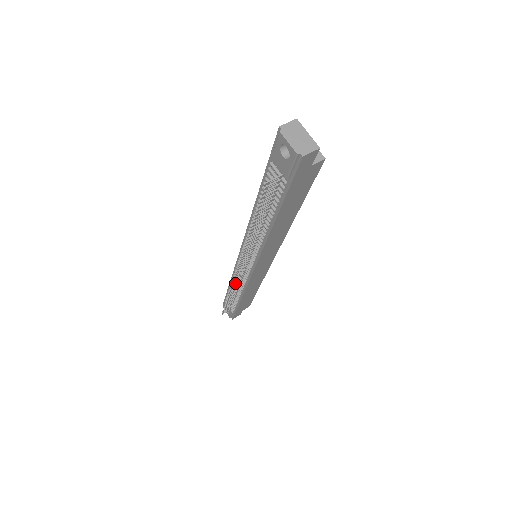
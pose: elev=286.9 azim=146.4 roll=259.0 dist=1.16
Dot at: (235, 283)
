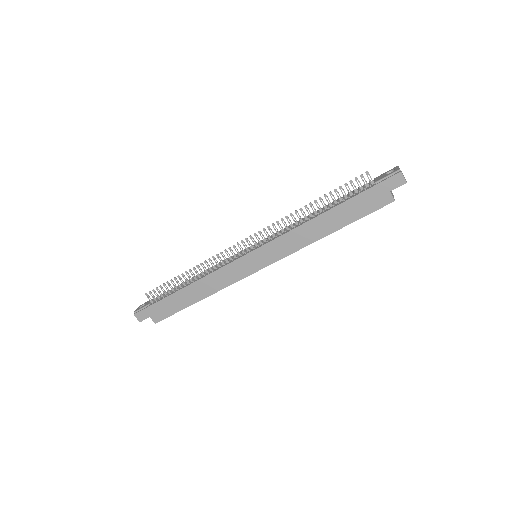
Dot at: occluded
